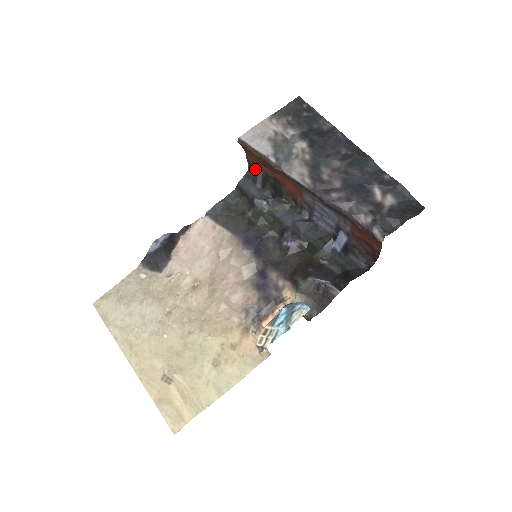
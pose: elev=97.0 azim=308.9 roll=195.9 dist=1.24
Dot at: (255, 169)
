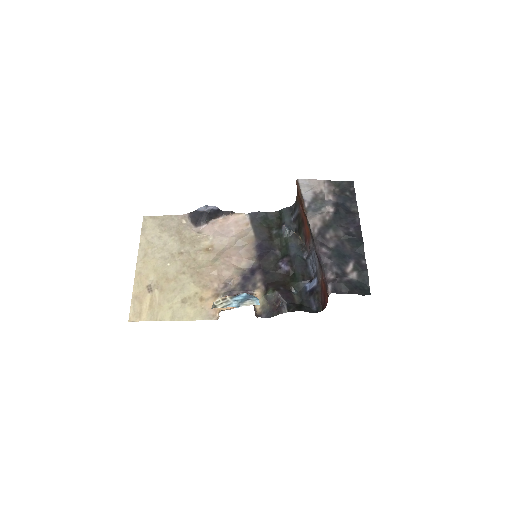
Dot at: (297, 206)
